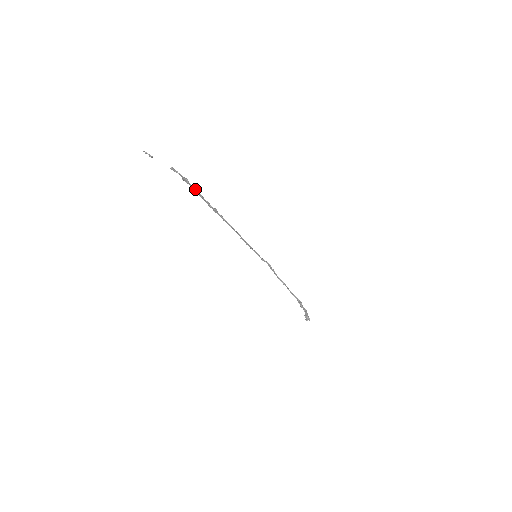
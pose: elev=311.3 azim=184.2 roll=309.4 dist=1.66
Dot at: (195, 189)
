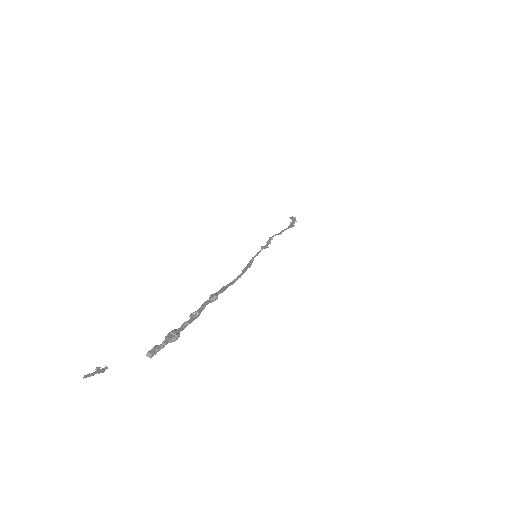
Dot at: occluded
